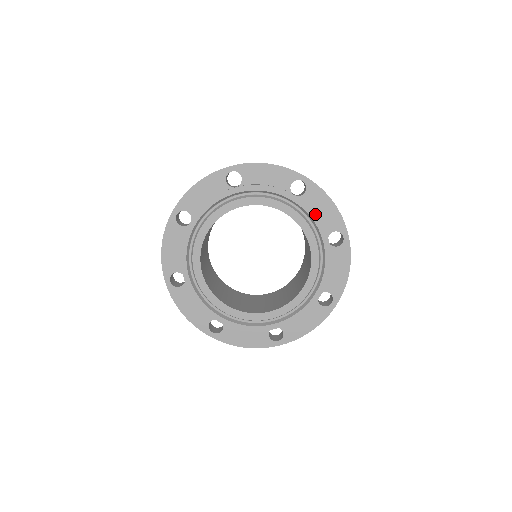
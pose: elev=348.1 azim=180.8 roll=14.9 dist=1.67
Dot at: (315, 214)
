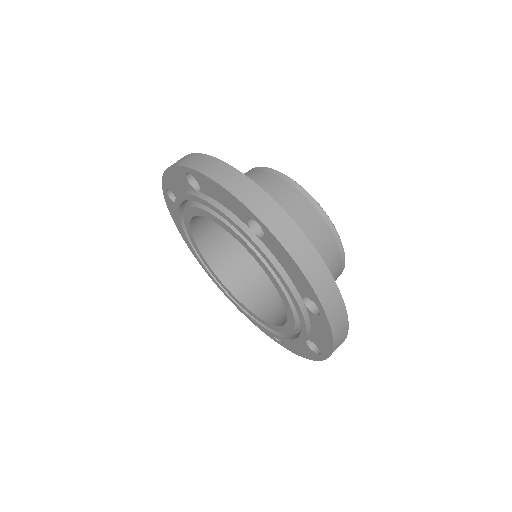
Dot at: (306, 329)
